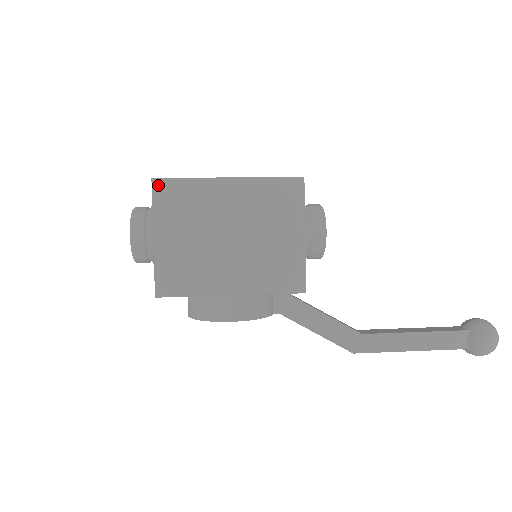
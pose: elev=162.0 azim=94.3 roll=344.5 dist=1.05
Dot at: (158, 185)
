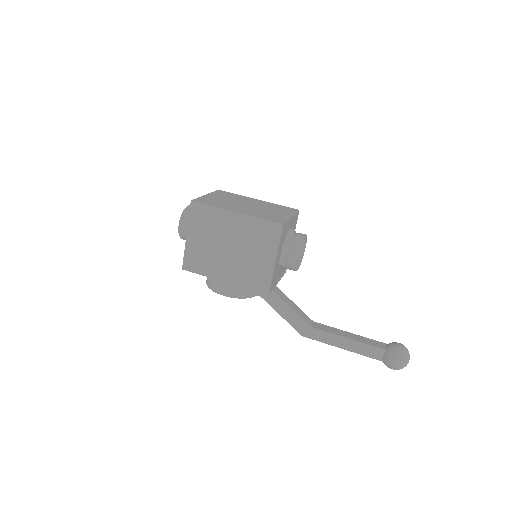
Dot at: (194, 205)
